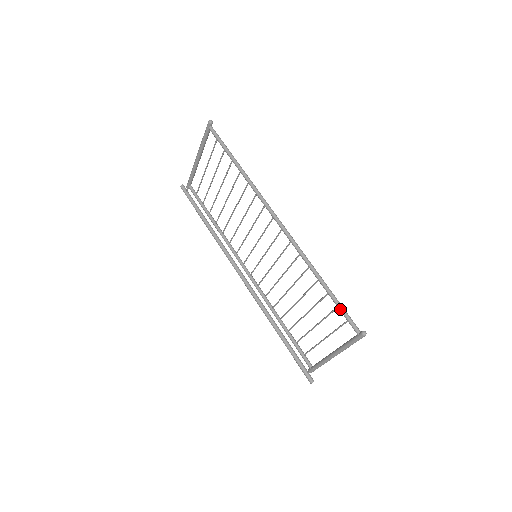
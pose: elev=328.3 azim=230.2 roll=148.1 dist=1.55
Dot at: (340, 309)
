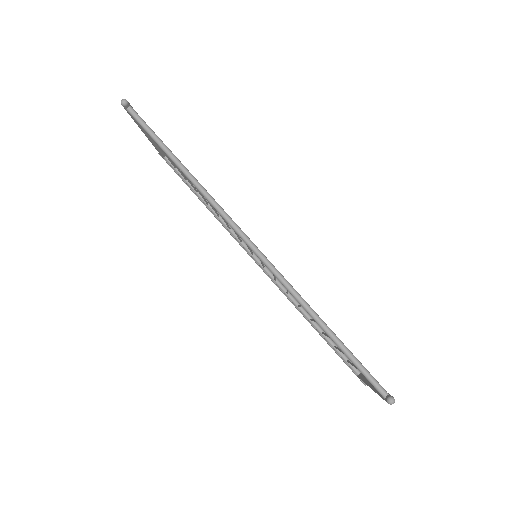
Dot at: occluded
